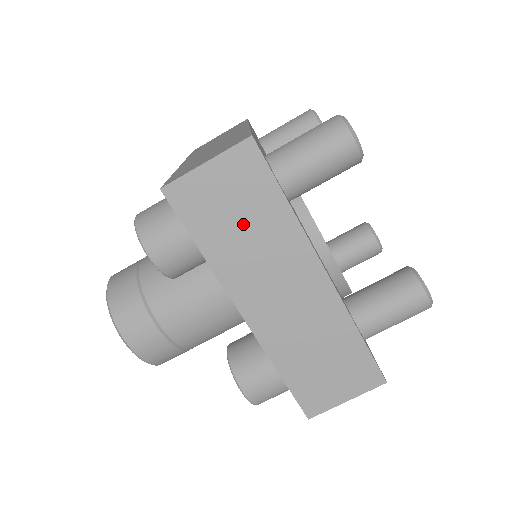
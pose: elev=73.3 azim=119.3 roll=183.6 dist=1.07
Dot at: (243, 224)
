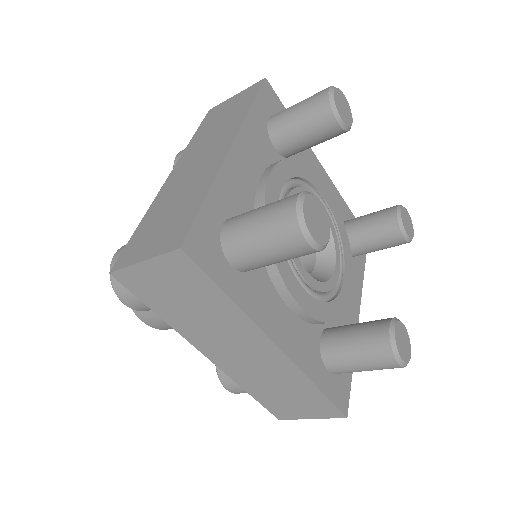
Dot at: (191, 306)
